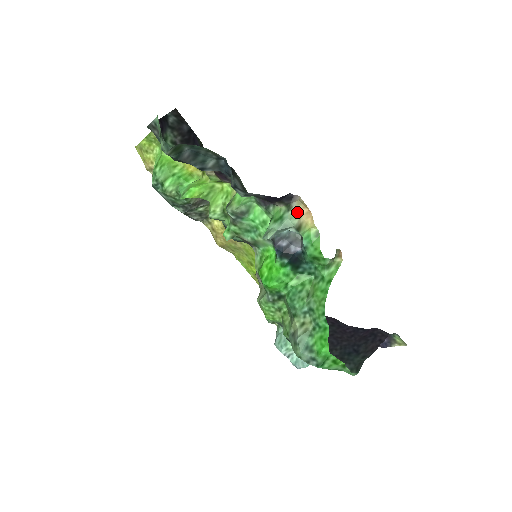
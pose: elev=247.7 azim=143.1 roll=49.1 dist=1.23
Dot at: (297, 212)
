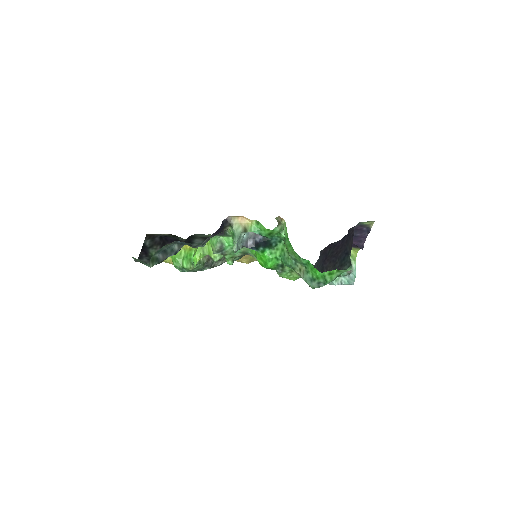
Dot at: (237, 224)
